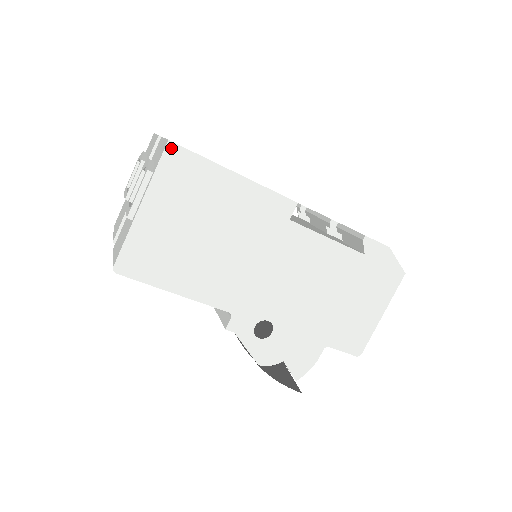
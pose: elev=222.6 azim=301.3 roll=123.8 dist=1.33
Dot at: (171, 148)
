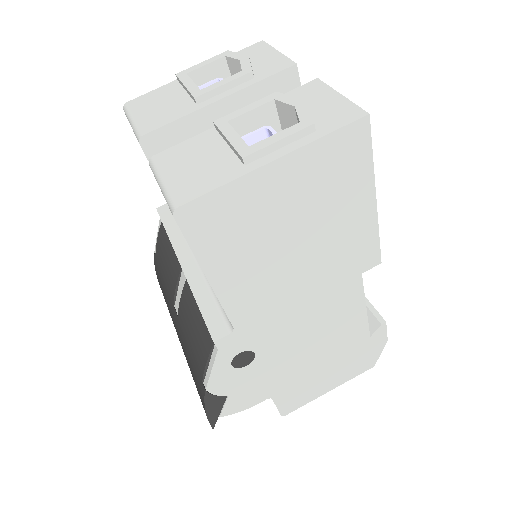
Dot at: (362, 125)
